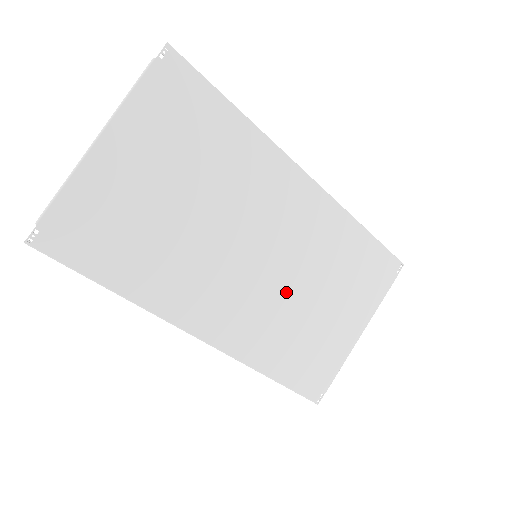
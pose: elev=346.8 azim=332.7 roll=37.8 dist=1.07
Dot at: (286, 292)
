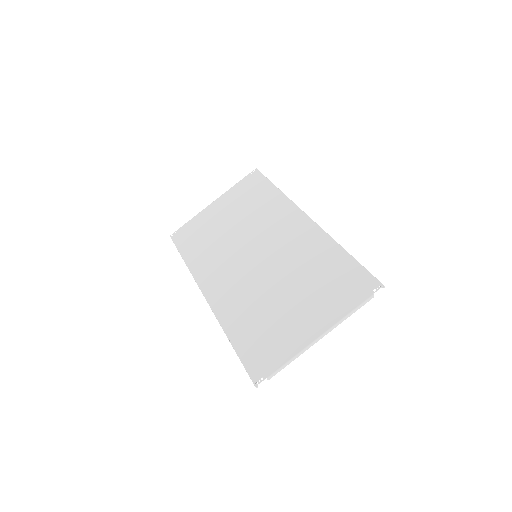
Dot at: (266, 282)
